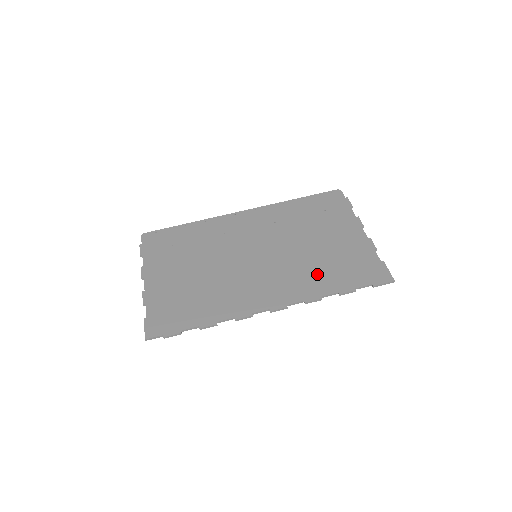
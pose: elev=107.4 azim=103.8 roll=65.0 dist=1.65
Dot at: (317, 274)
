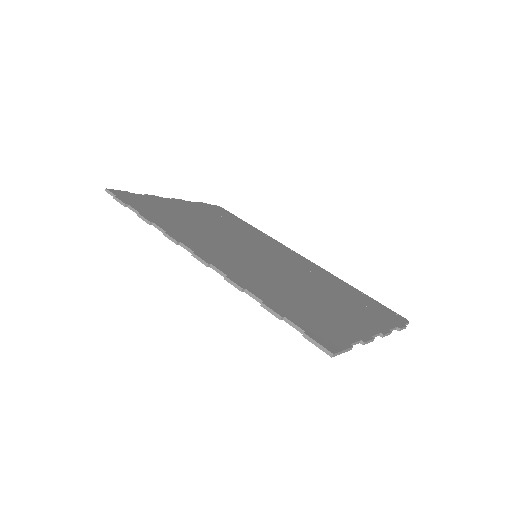
Dot at: (274, 289)
